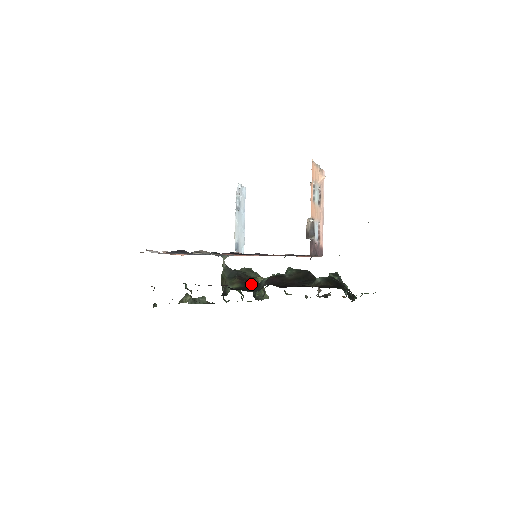
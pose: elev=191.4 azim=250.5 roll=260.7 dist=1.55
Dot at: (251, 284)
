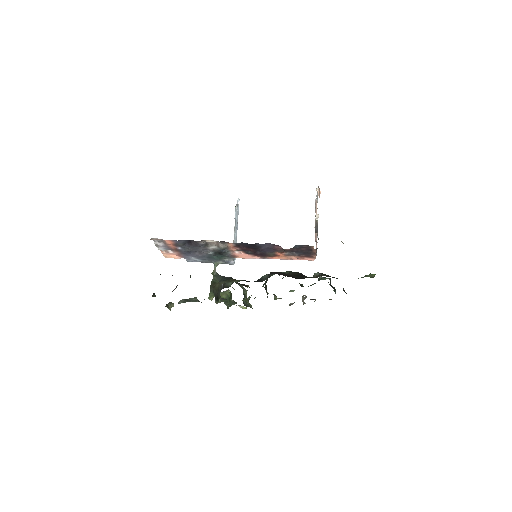
Dot at: occluded
